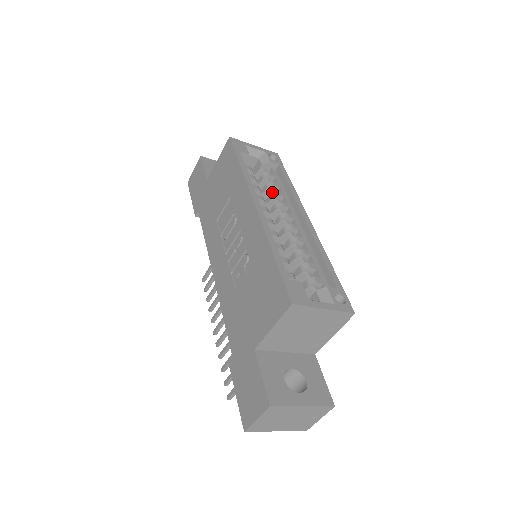
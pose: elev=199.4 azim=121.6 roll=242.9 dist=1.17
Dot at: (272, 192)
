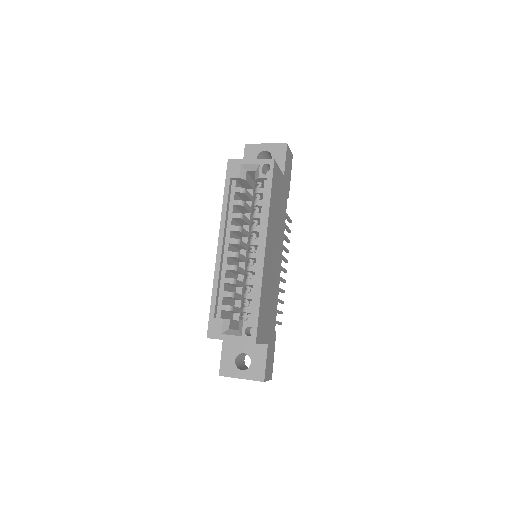
Dot at: (252, 214)
